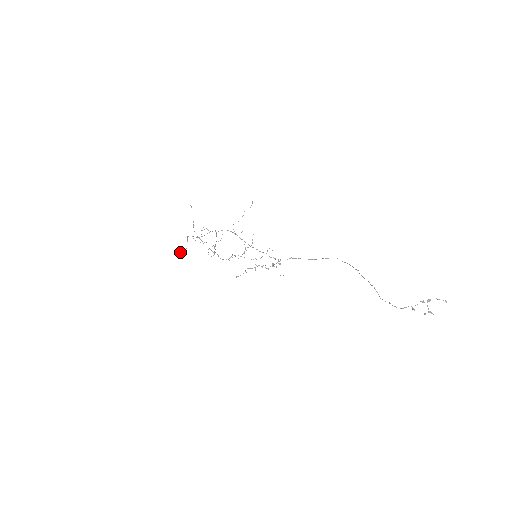
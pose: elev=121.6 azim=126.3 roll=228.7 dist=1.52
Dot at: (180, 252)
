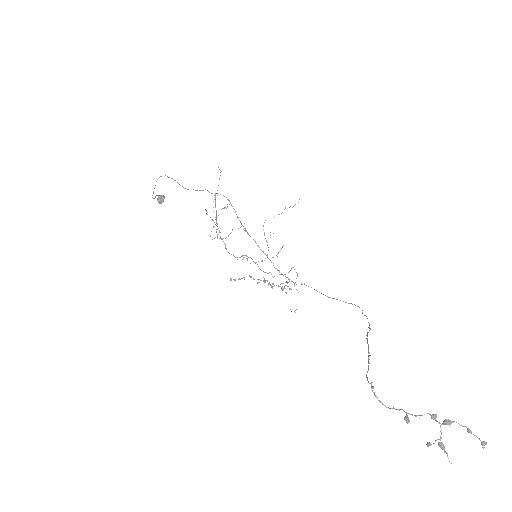
Dot at: occluded
